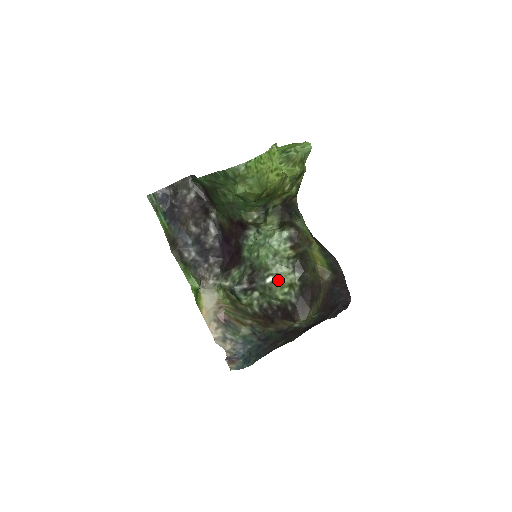
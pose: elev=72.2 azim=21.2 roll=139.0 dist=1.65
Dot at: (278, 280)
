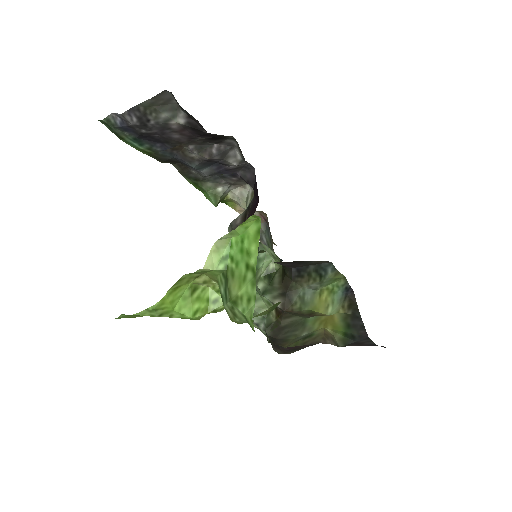
Dot at: occluded
